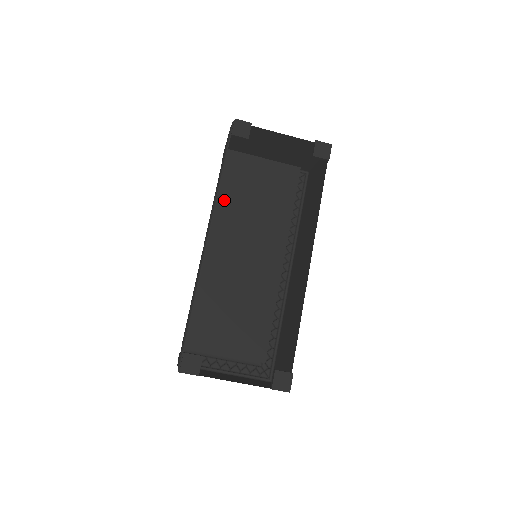
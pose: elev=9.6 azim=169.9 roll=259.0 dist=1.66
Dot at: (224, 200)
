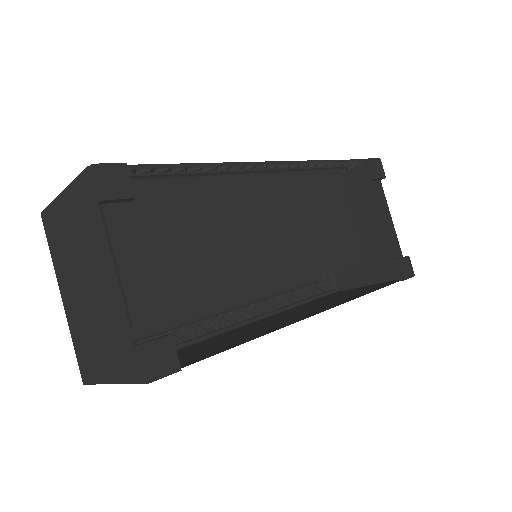
Dot at: (300, 182)
